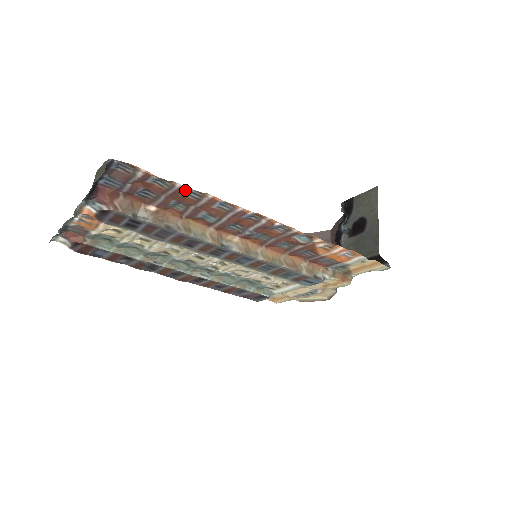
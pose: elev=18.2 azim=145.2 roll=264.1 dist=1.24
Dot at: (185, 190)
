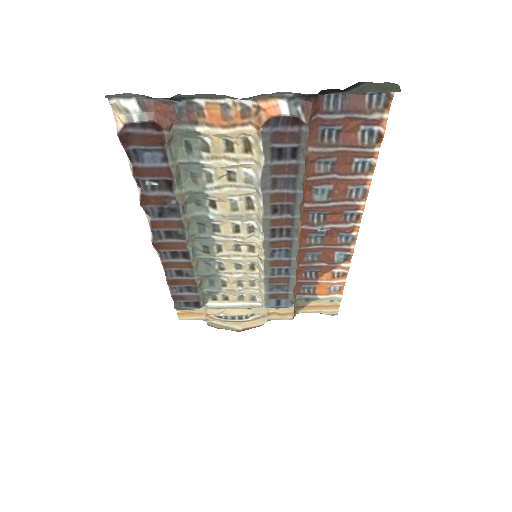
Dot at: (368, 157)
